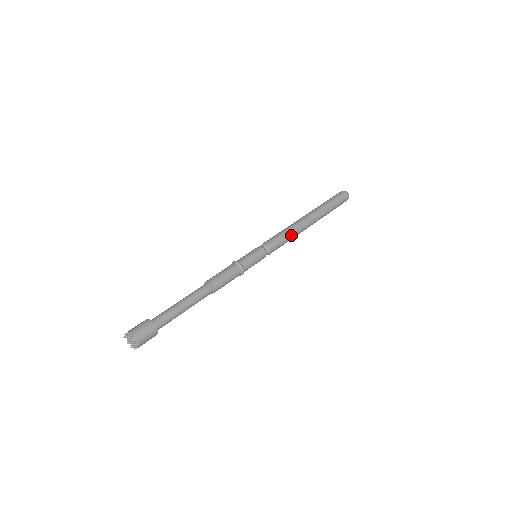
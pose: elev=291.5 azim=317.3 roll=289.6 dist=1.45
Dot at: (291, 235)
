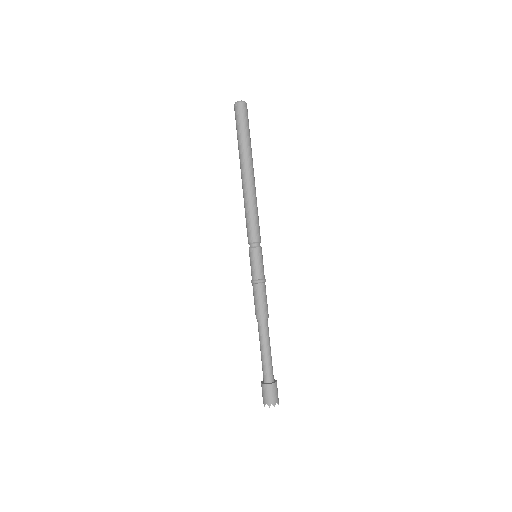
Dot at: (256, 208)
